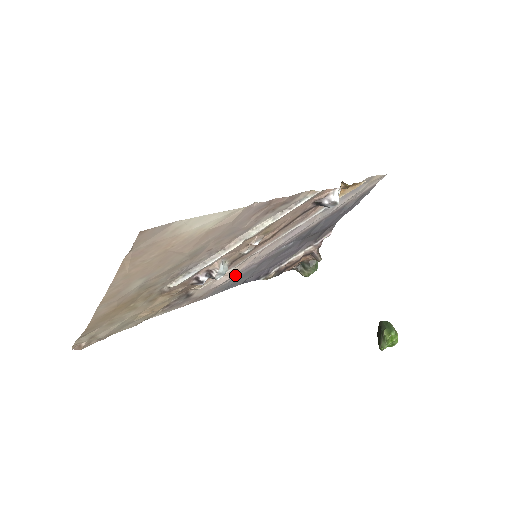
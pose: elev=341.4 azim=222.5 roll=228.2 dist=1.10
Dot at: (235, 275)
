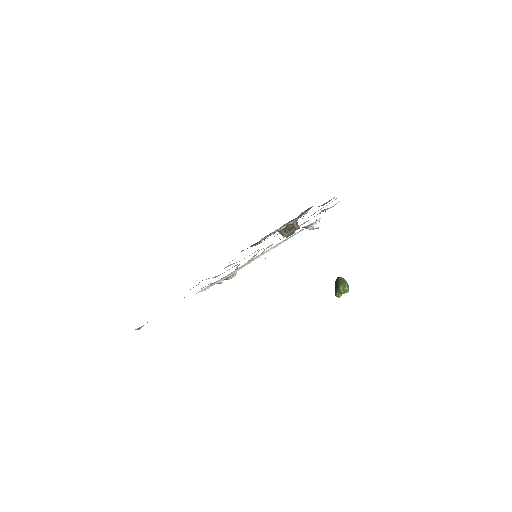
Dot at: occluded
